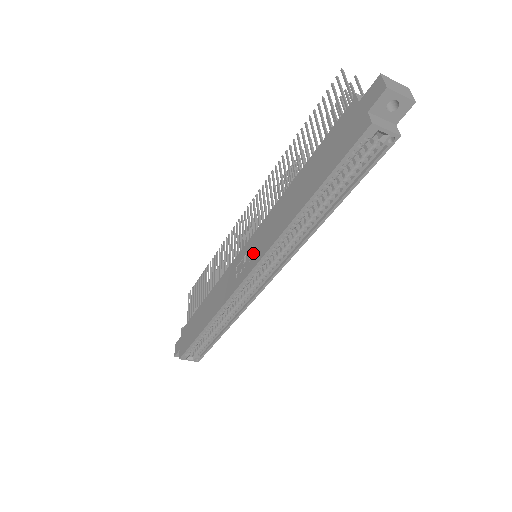
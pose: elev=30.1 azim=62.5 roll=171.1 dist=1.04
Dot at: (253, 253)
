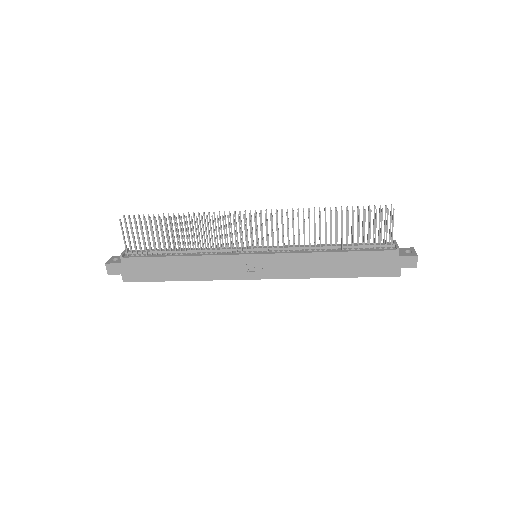
Dot at: (268, 268)
